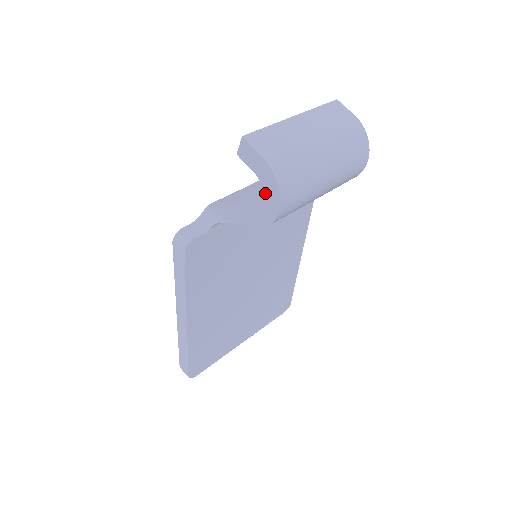
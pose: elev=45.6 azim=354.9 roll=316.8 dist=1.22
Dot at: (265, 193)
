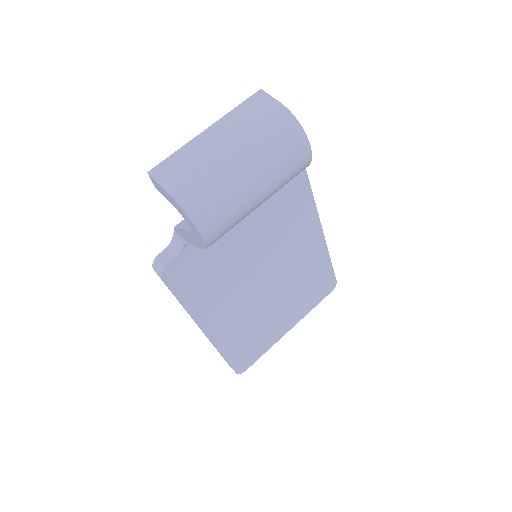
Dot at: (187, 222)
